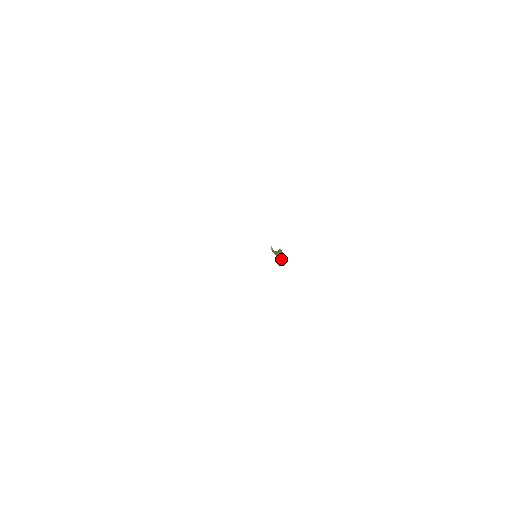
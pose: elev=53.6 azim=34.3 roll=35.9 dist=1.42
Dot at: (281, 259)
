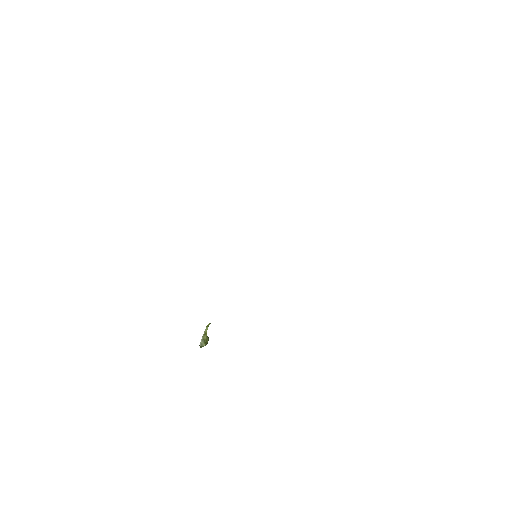
Dot at: (202, 344)
